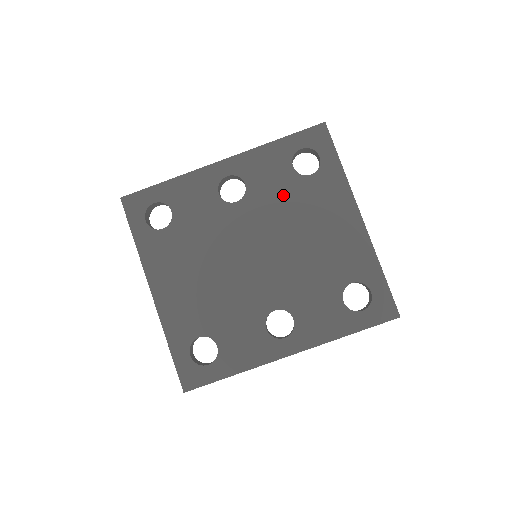
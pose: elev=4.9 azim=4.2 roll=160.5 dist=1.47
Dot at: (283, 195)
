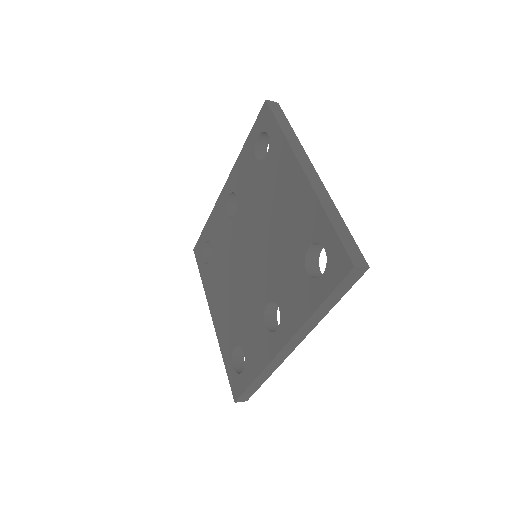
Dot at: (255, 189)
